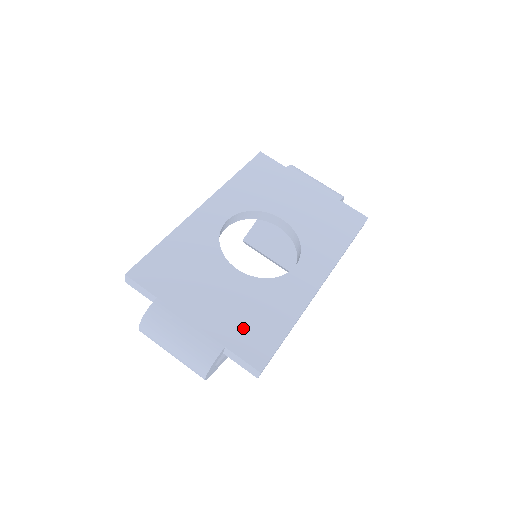
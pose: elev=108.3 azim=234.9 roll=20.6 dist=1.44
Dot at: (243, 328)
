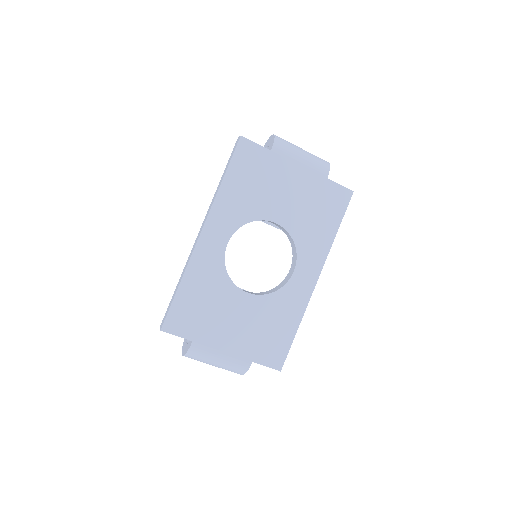
Dot at: (262, 343)
